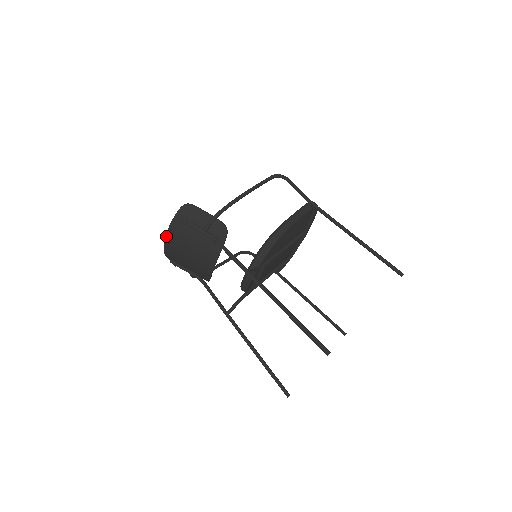
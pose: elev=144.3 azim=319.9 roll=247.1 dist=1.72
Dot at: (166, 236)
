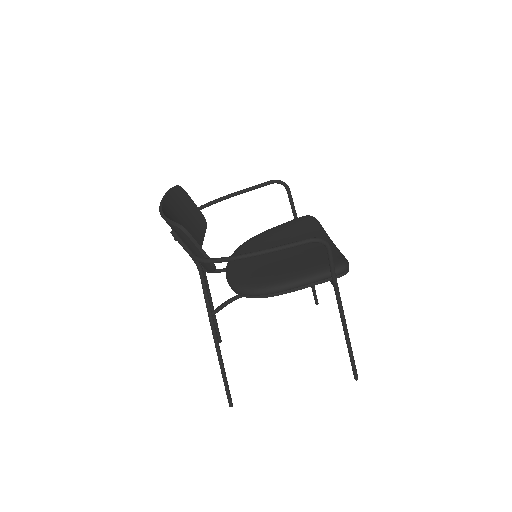
Dot at: (160, 211)
